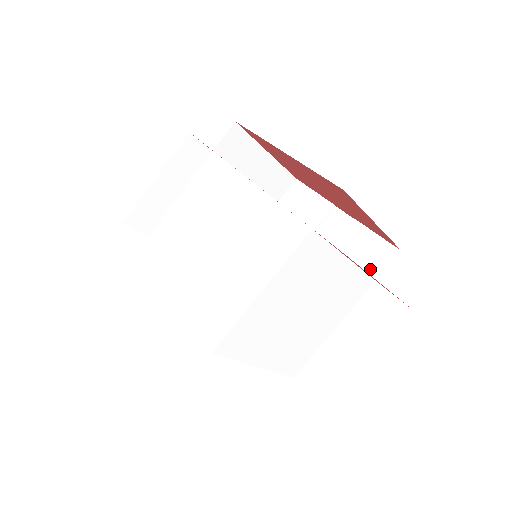
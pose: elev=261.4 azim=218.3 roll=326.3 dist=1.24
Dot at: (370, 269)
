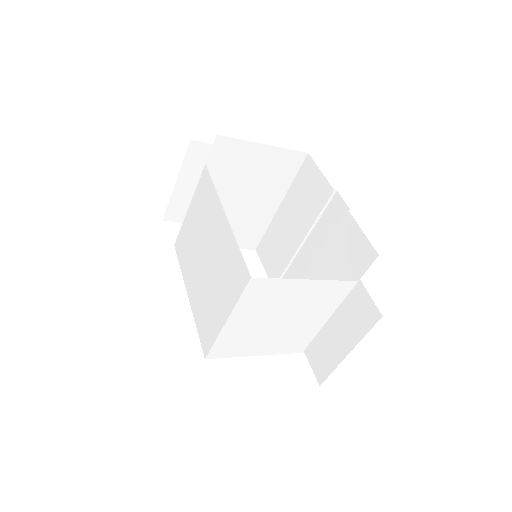
Dot at: (355, 268)
